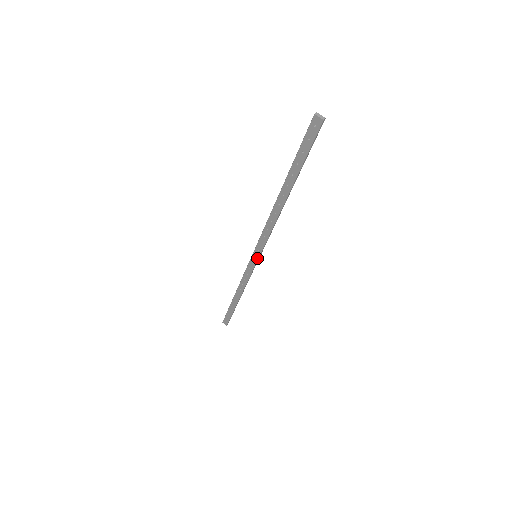
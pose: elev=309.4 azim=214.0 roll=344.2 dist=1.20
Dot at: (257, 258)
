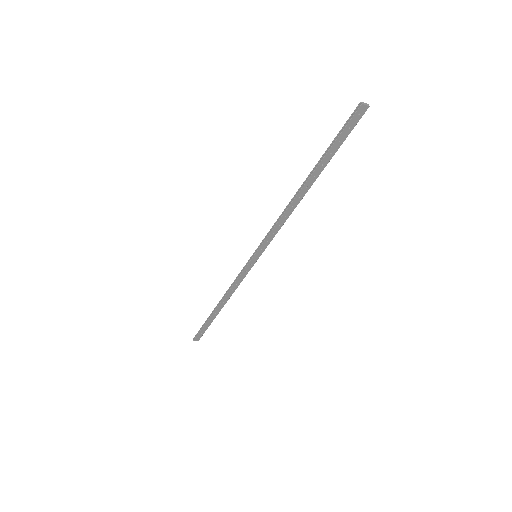
Dot at: (258, 257)
